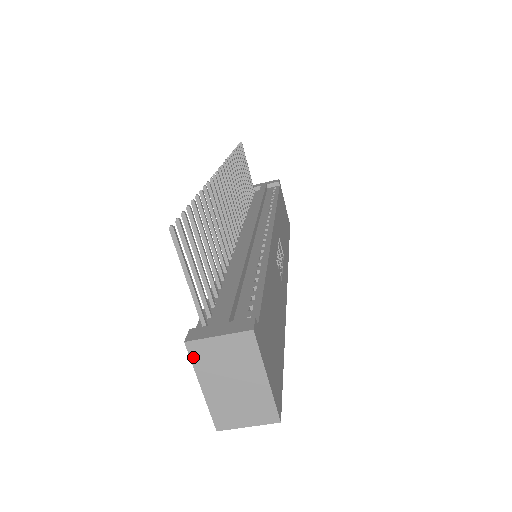
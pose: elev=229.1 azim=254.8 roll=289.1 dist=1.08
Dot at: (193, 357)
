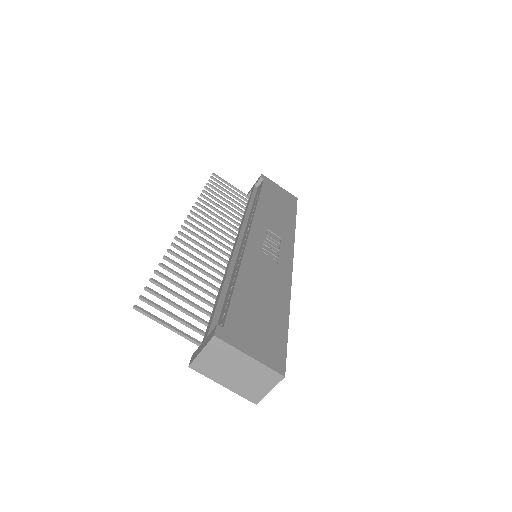
Dot at: (201, 372)
